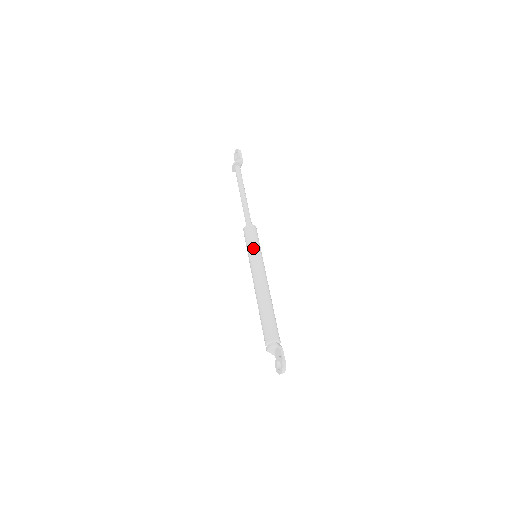
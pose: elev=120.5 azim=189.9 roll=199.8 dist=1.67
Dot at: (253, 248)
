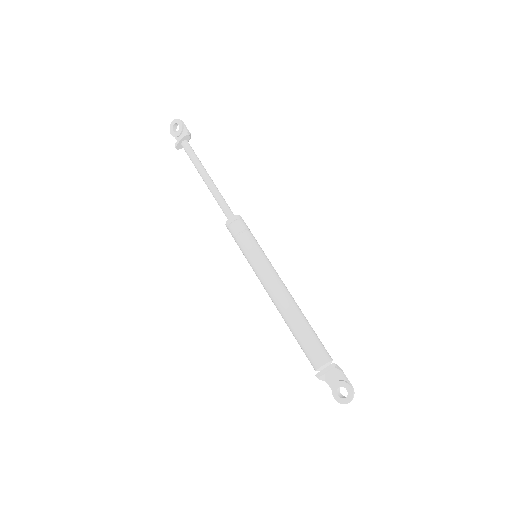
Dot at: (254, 245)
